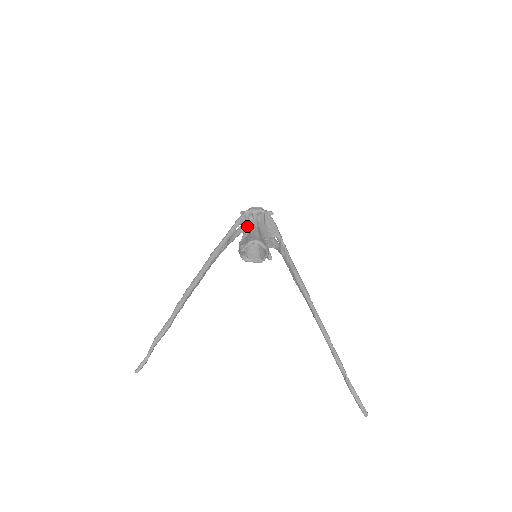
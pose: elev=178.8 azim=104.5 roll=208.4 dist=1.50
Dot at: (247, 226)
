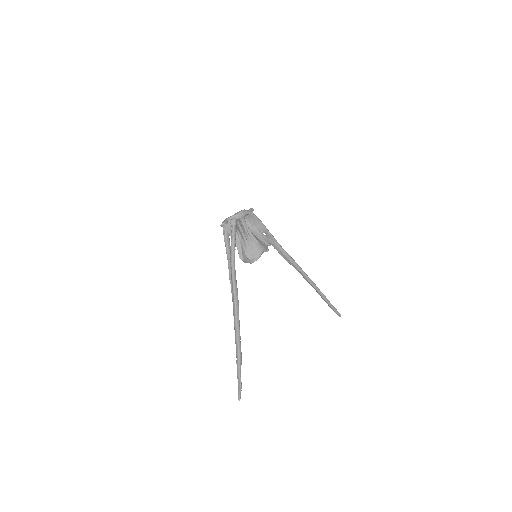
Dot at: (240, 233)
